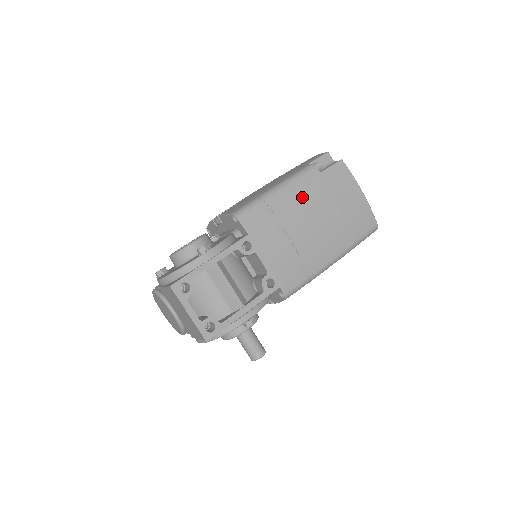
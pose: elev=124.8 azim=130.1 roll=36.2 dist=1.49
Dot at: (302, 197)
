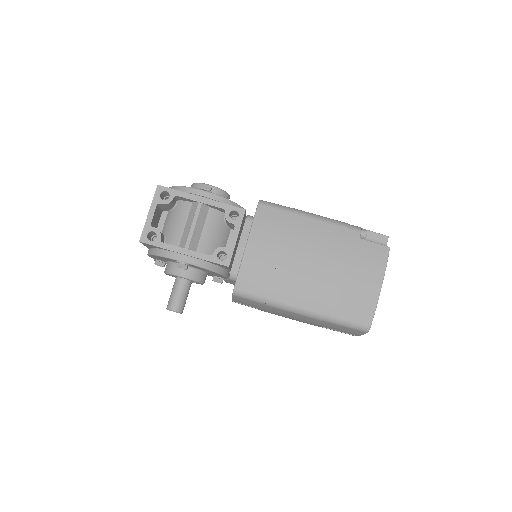
Dot at: (323, 238)
